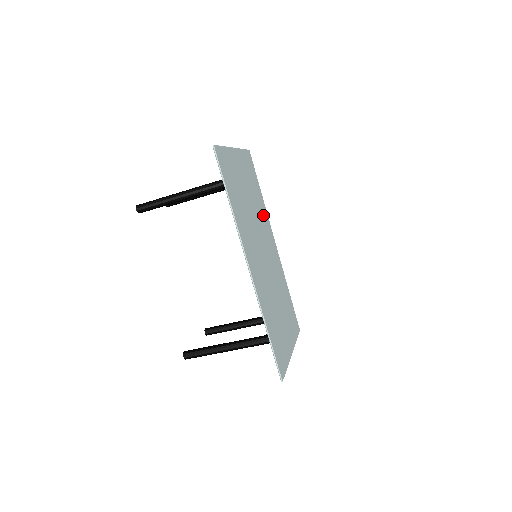
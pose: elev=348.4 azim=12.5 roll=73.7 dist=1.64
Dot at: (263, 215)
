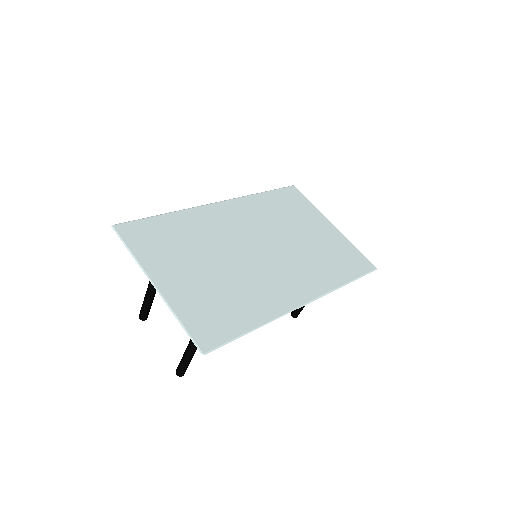
Dot at: (200, 225)
